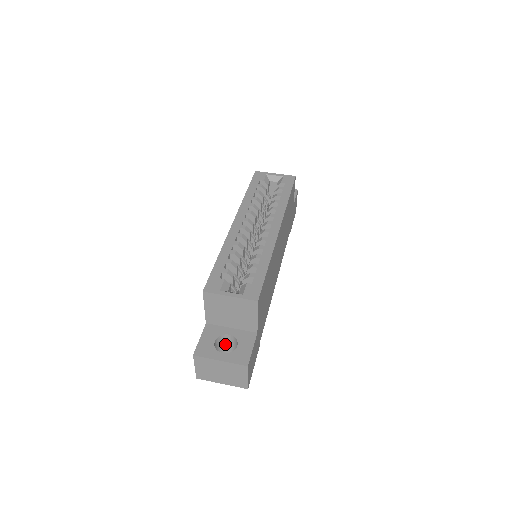
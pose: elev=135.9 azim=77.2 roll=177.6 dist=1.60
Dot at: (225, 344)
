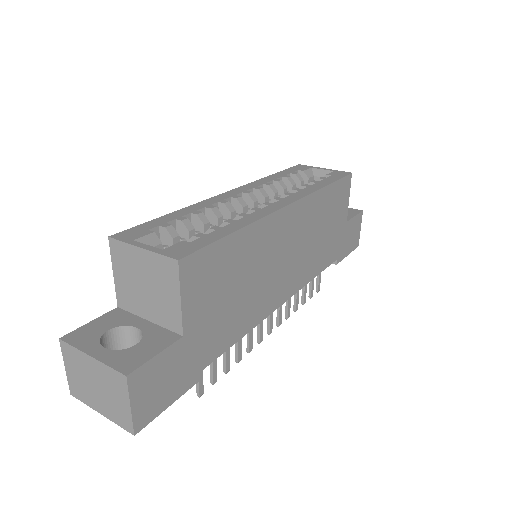
Dot at: occluded
